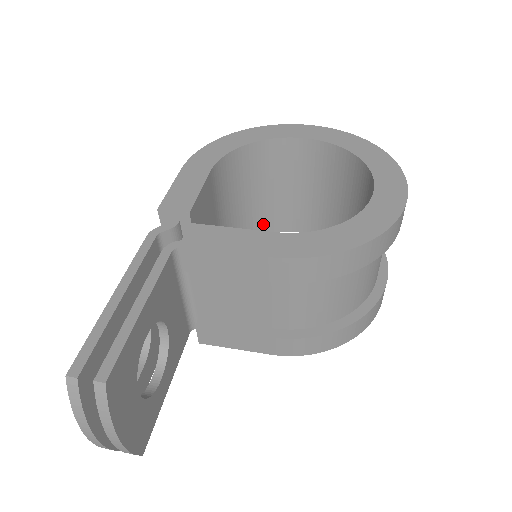
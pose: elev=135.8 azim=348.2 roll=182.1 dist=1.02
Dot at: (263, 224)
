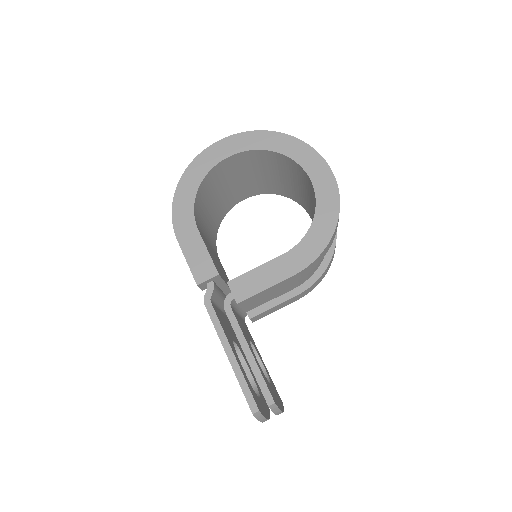
Dot at: (222, 212)
